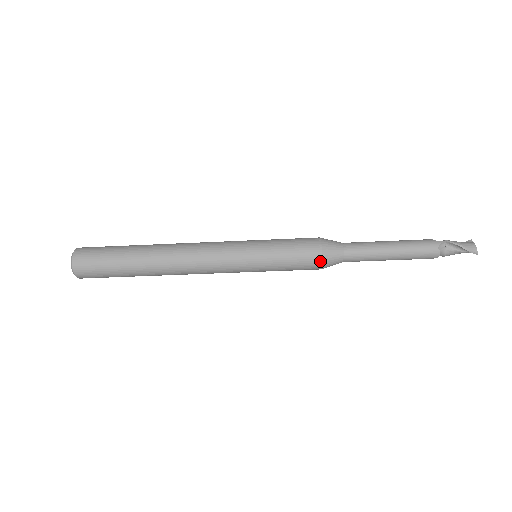
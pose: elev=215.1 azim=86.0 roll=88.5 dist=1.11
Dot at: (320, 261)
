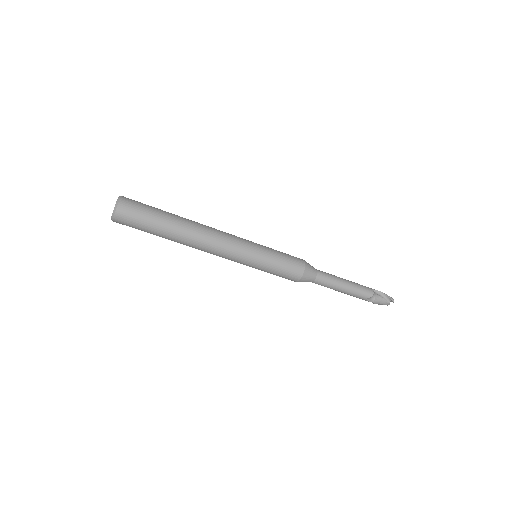
Dot at: (304, 266)
